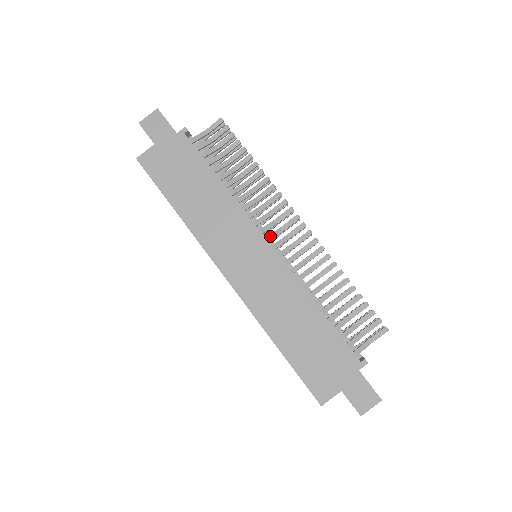
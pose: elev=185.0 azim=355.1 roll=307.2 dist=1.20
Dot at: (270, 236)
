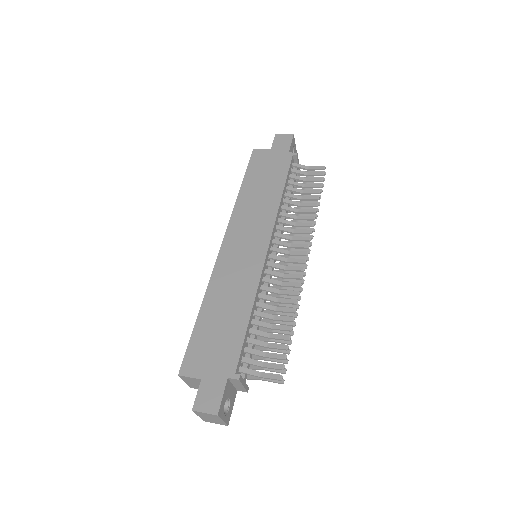
Dot at: (276, 248)
